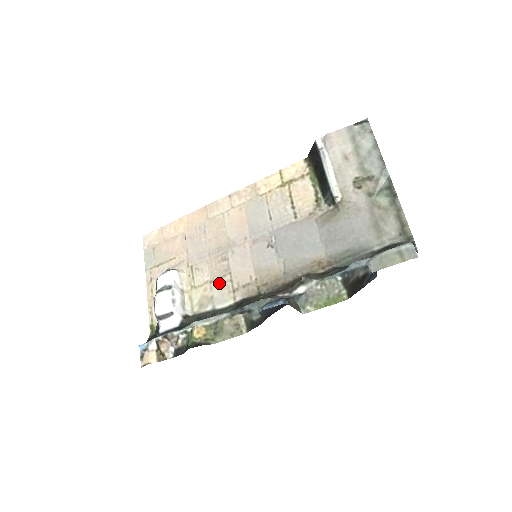
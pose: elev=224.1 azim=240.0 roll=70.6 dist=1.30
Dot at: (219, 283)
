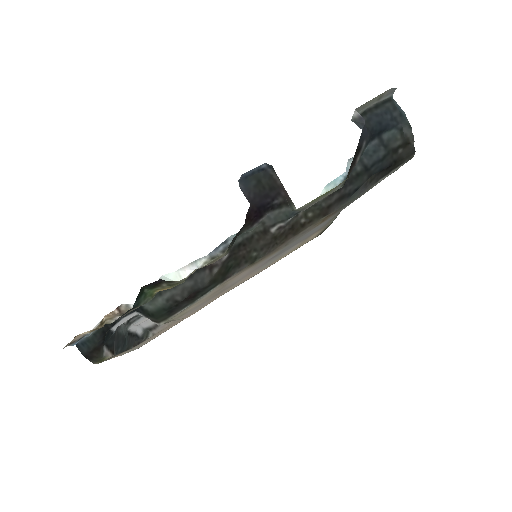
Dot at: (209, 295)
